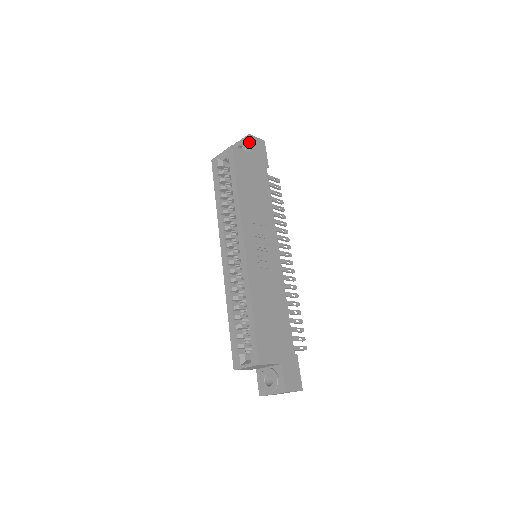
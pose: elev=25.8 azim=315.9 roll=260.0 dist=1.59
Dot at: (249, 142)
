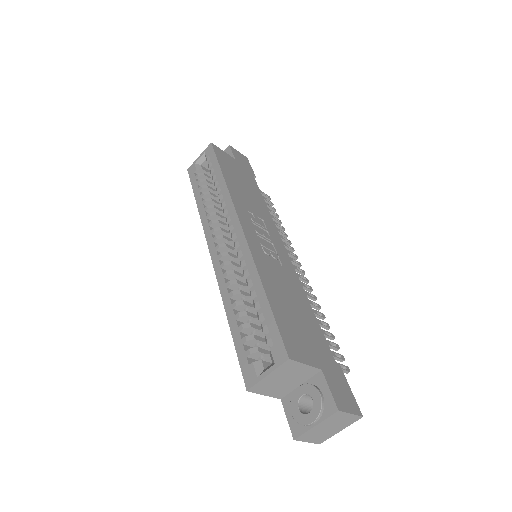
Dot at: (230, 151)
